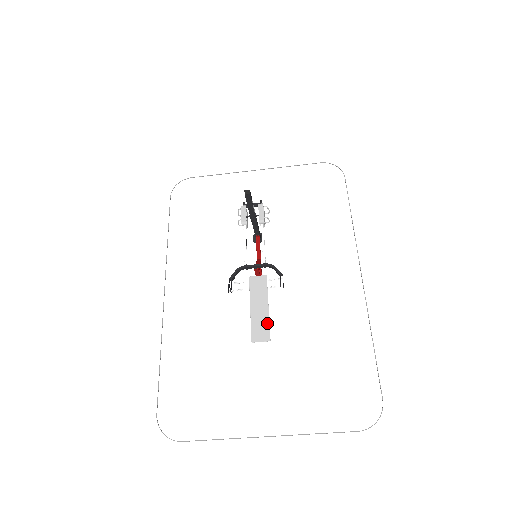
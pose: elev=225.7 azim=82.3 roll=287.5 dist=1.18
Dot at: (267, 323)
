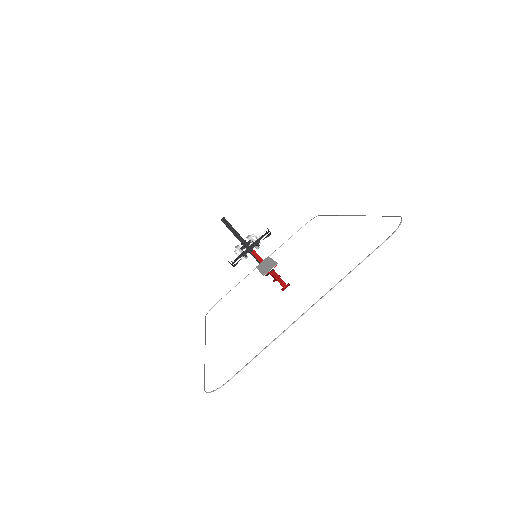
Dot at: (273, 262)
